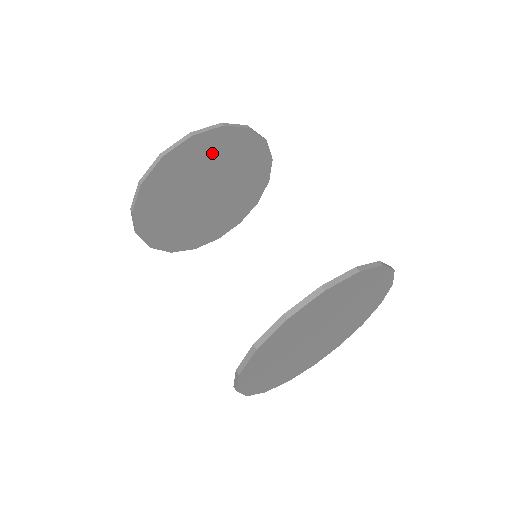
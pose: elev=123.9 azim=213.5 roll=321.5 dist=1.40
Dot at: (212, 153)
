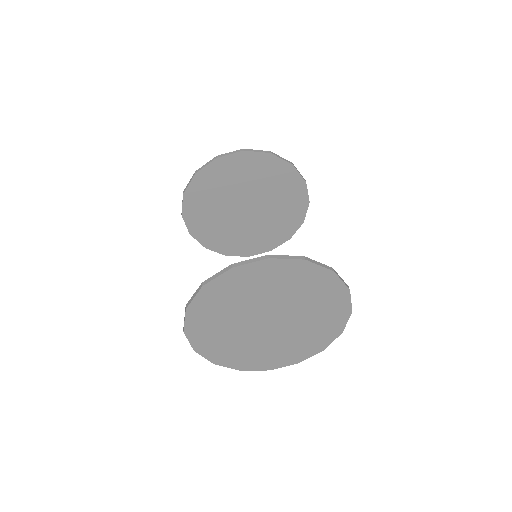
Dot at: (240, 173)
